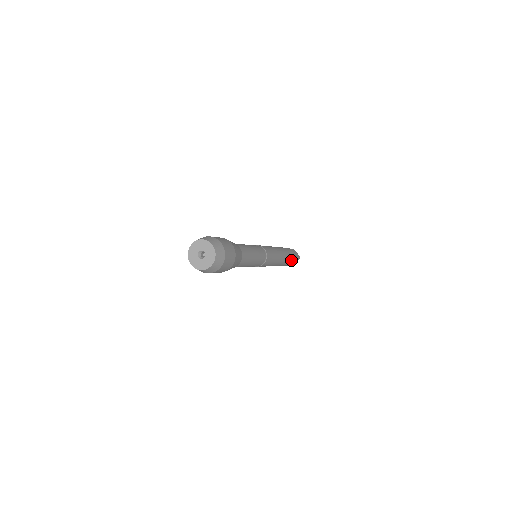
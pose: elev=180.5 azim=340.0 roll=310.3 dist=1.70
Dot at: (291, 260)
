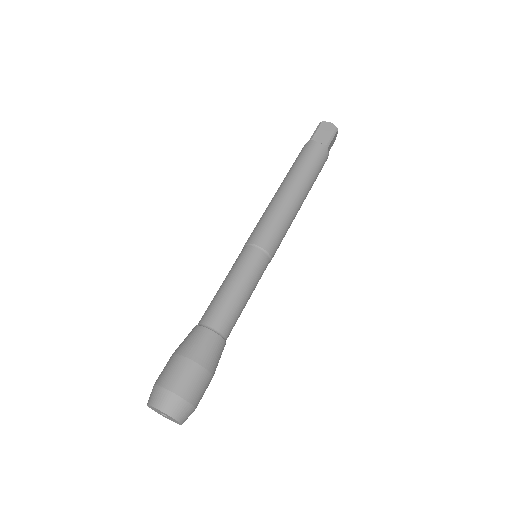
Dot at: occluded
